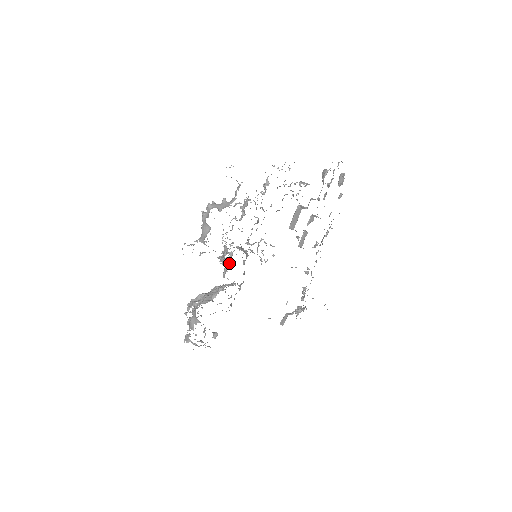
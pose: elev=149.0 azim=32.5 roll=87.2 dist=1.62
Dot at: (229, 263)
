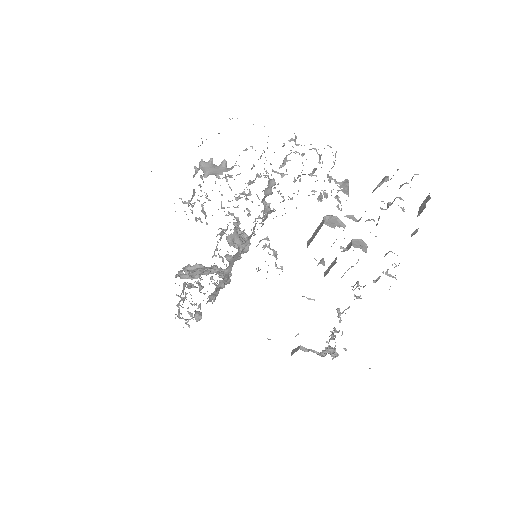
Dot at: occluded
